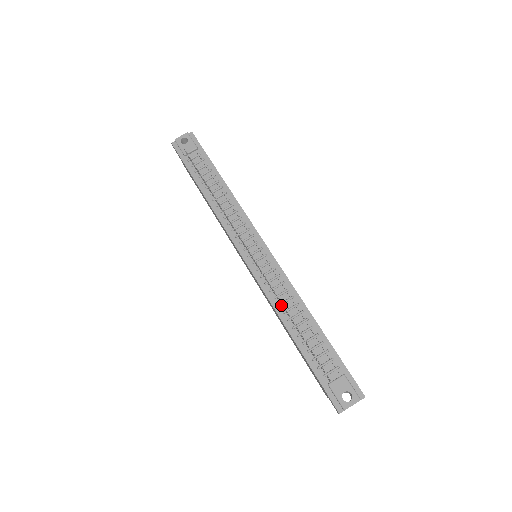
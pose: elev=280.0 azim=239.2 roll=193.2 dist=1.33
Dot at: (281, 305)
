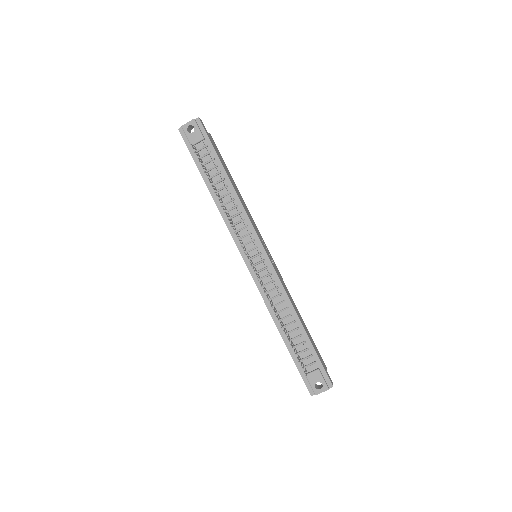
Dot at: (274, 307)
